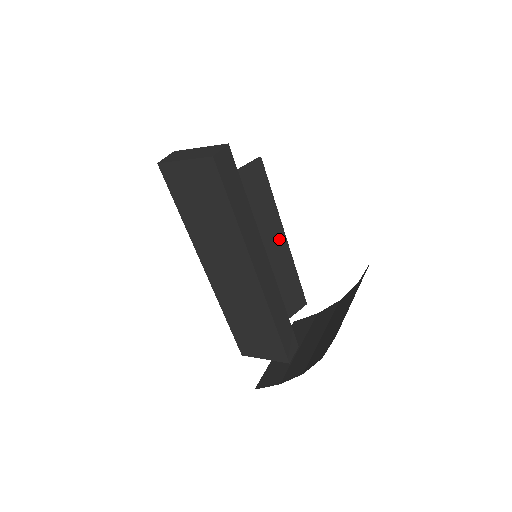
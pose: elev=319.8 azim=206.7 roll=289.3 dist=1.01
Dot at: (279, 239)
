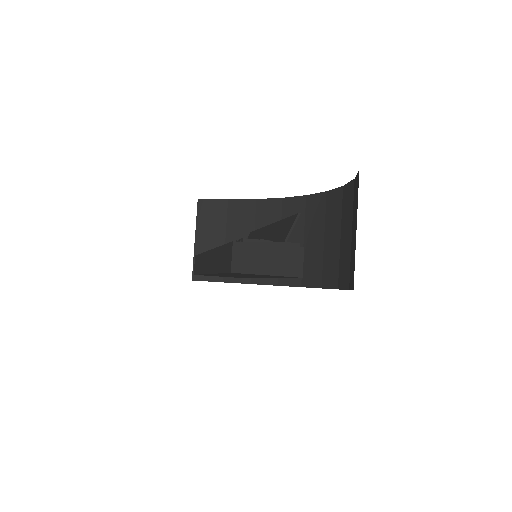
Dot at: occluded
